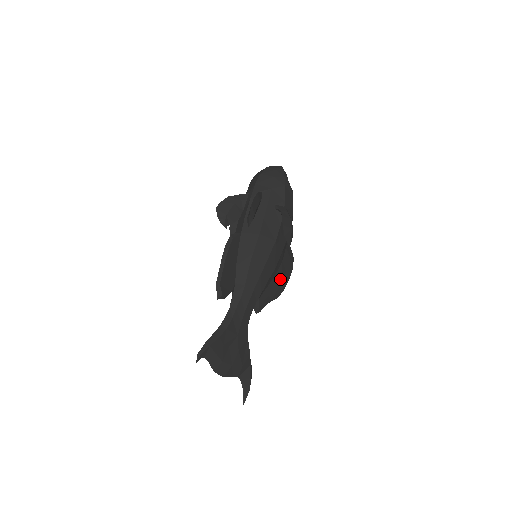
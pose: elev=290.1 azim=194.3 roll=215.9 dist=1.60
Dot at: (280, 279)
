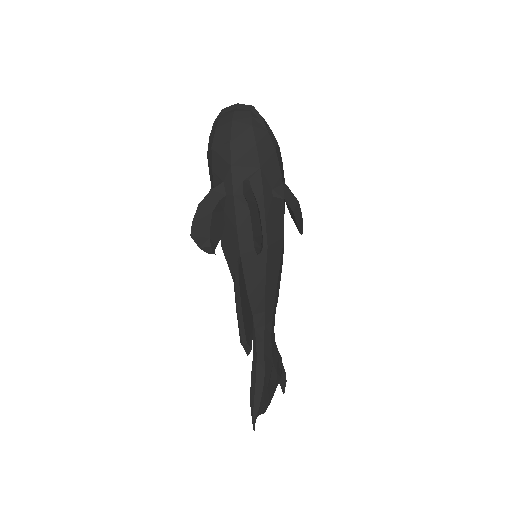
Dot at: occluded
